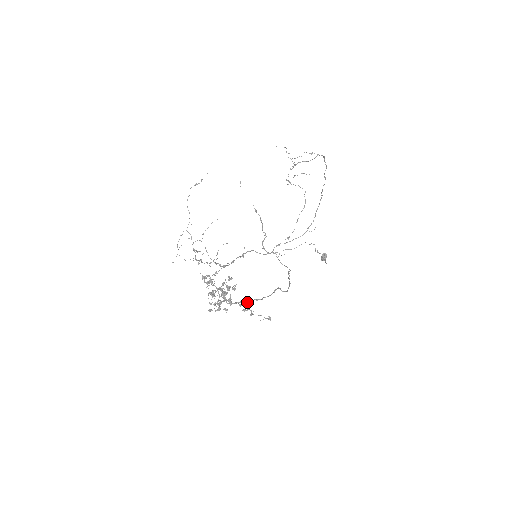
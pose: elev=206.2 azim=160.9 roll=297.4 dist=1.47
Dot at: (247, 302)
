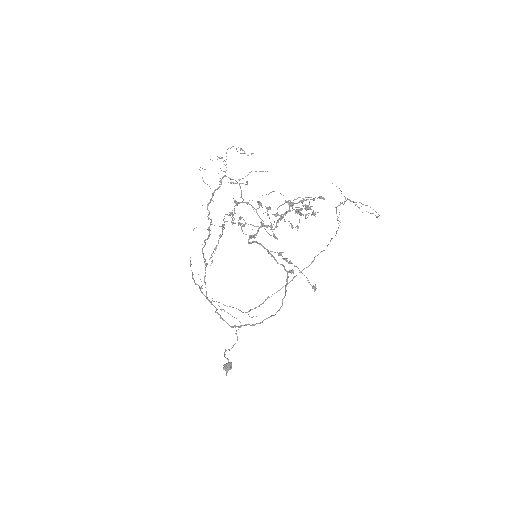
Dot at: occluded
